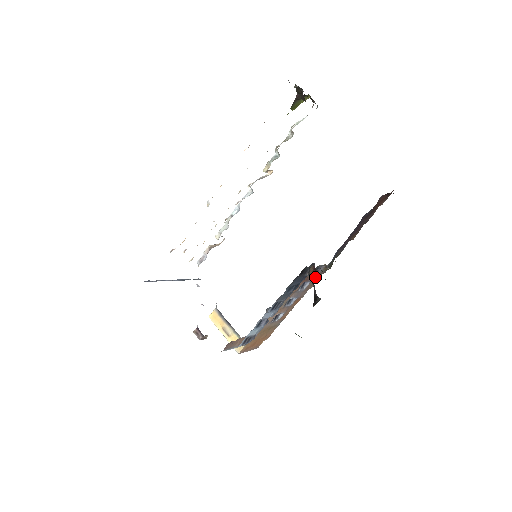
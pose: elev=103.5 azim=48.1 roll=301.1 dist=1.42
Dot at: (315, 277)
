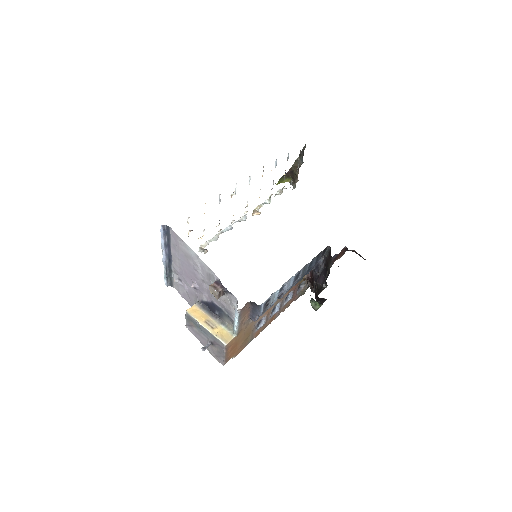
Dot at: (293, 297)
